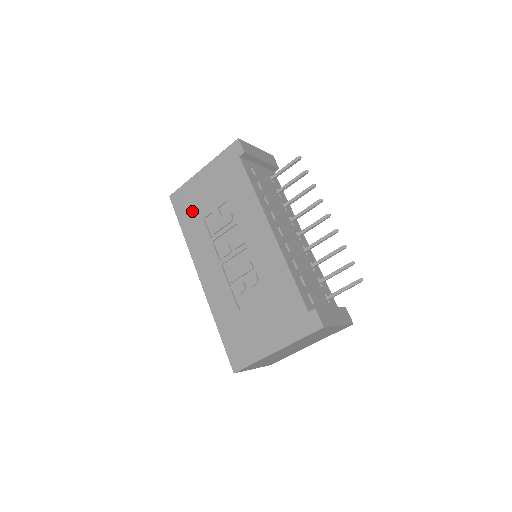
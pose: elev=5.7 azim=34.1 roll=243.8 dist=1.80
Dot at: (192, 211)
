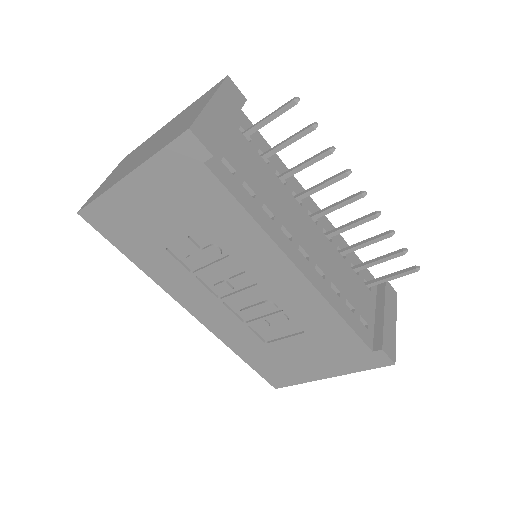
Dot at: (137, 238)
